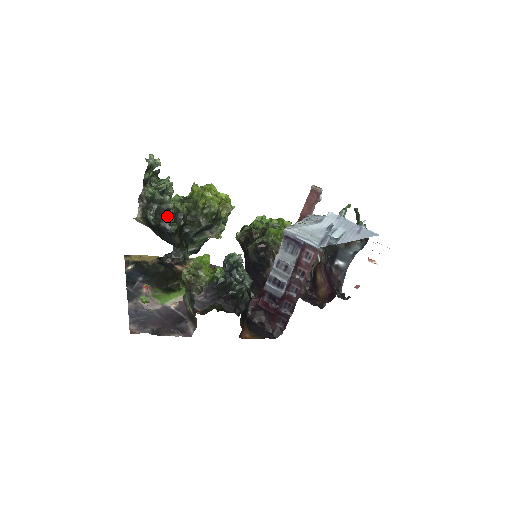
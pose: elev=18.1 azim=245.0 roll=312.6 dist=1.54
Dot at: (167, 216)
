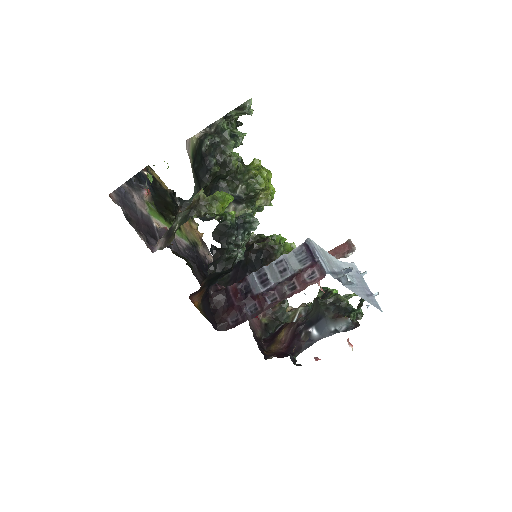
Dot at: (218, 157)
